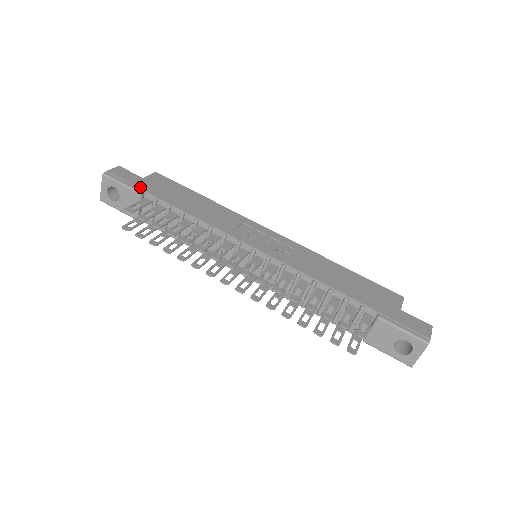
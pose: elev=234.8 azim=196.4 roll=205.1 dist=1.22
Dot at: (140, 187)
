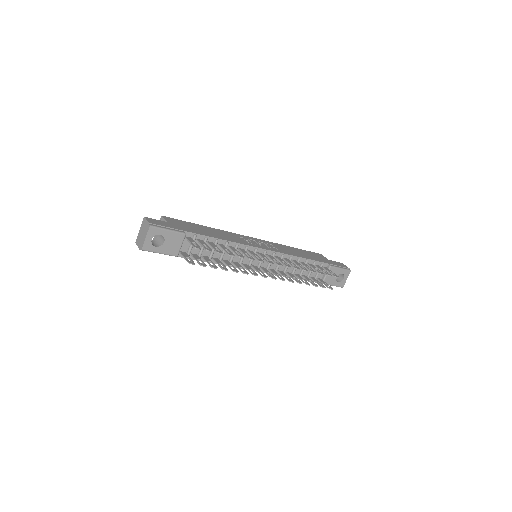
Dot at: (180, 229)
